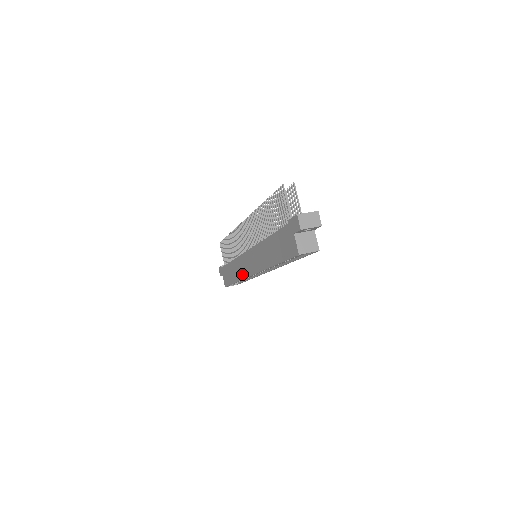
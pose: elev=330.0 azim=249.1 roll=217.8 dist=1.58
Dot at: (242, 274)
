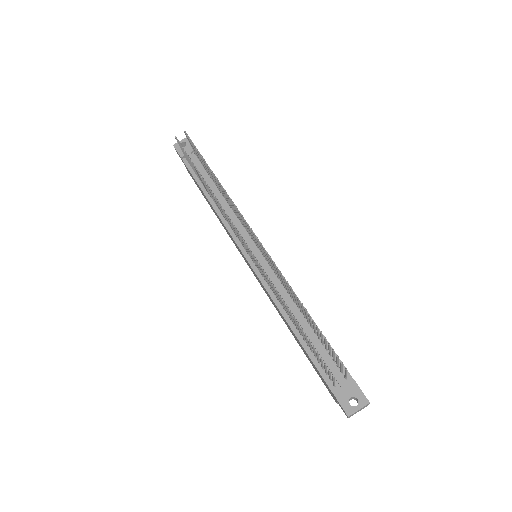
Dot at: (231, 238)
